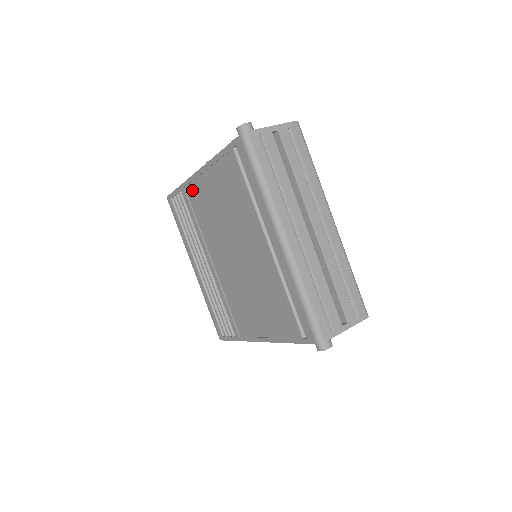
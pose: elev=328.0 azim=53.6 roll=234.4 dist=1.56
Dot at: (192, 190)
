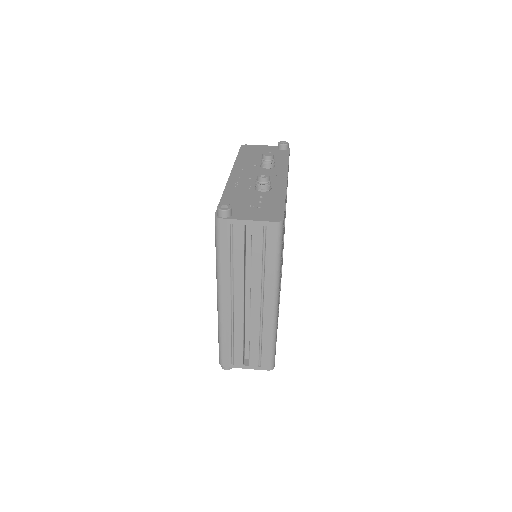
Dot at: occluded
